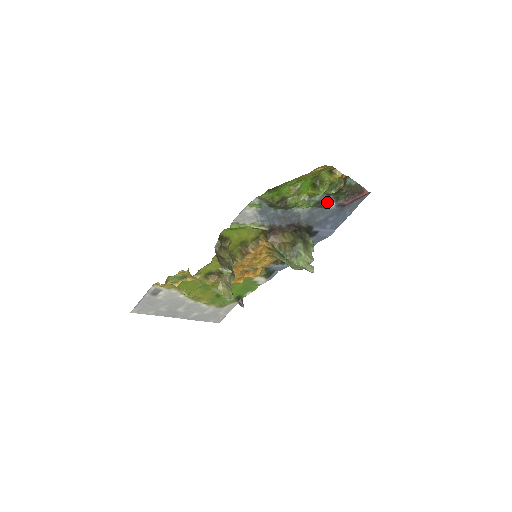
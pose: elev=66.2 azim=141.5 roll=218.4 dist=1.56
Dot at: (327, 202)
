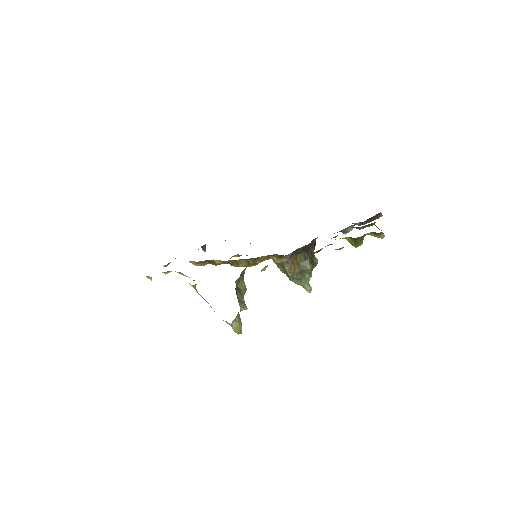
Dot at: (347, 229)
